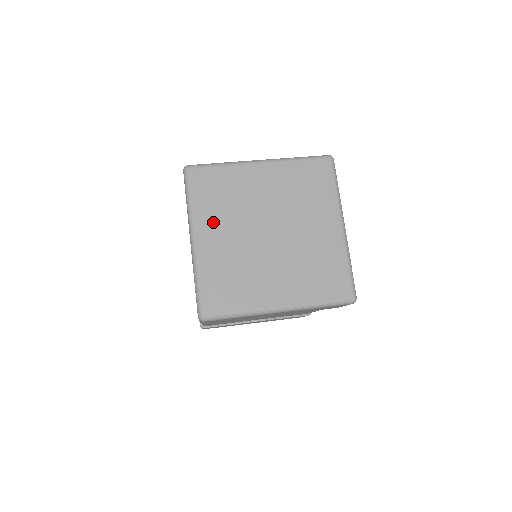
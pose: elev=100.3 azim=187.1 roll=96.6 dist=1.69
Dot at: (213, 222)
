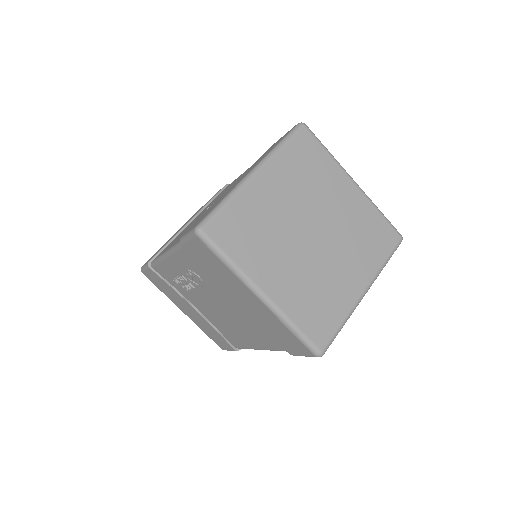
Dot at: (264, 264)
